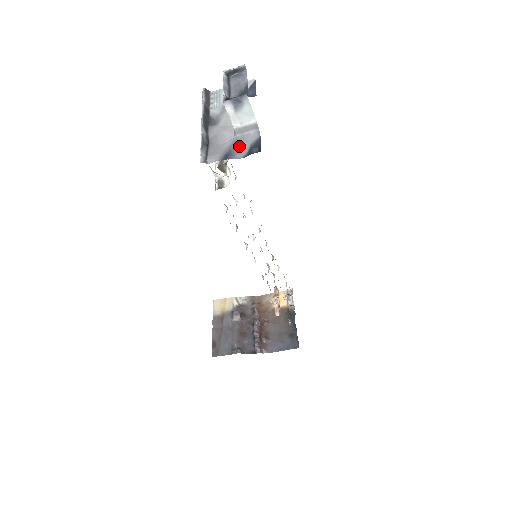
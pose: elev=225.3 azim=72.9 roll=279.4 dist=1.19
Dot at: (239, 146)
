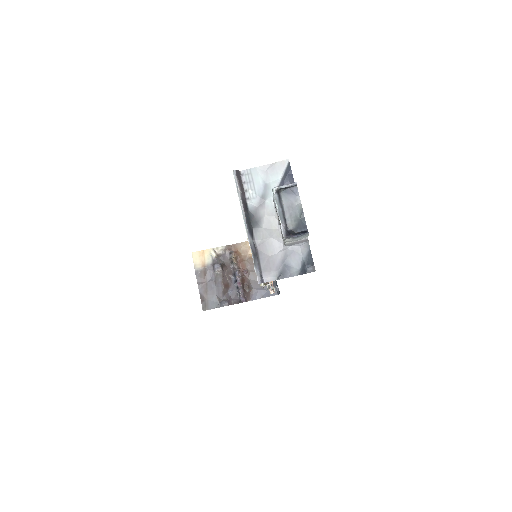
Dot at: (292, 261)
